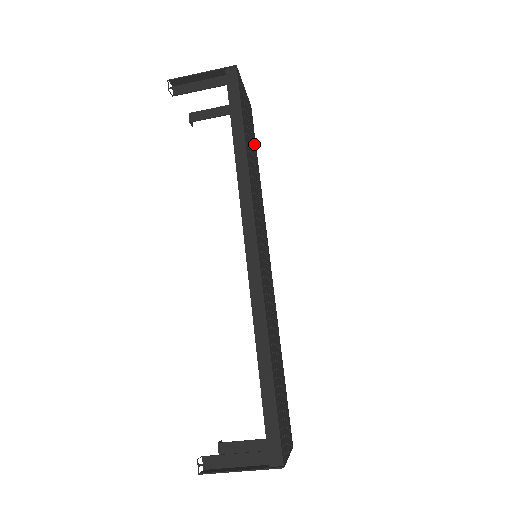
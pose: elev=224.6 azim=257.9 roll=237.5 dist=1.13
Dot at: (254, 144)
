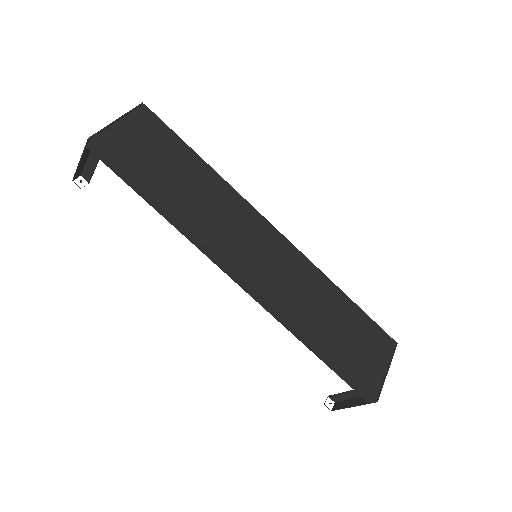
Dot at: (176, 148)
